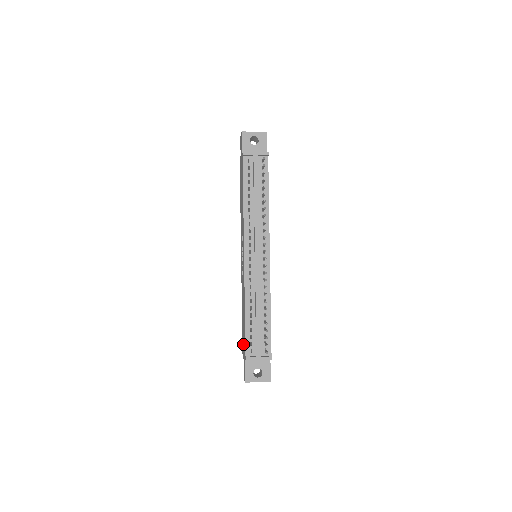
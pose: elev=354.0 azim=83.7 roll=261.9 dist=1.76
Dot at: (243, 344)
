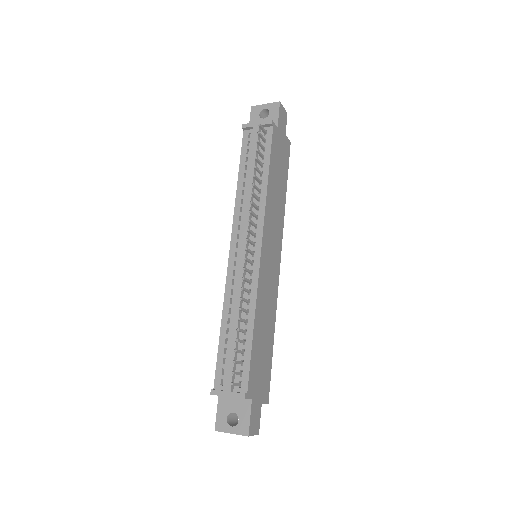
Dot at: occluded
